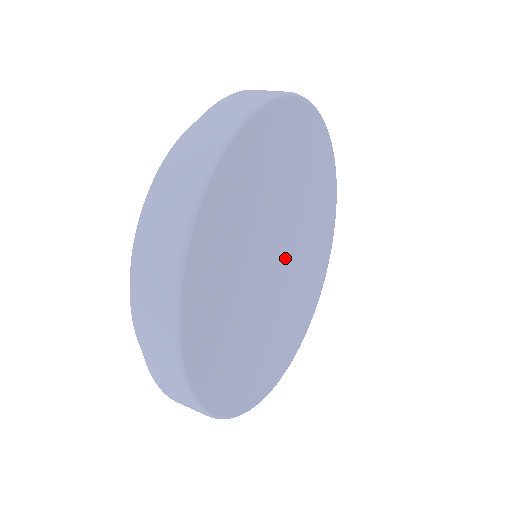
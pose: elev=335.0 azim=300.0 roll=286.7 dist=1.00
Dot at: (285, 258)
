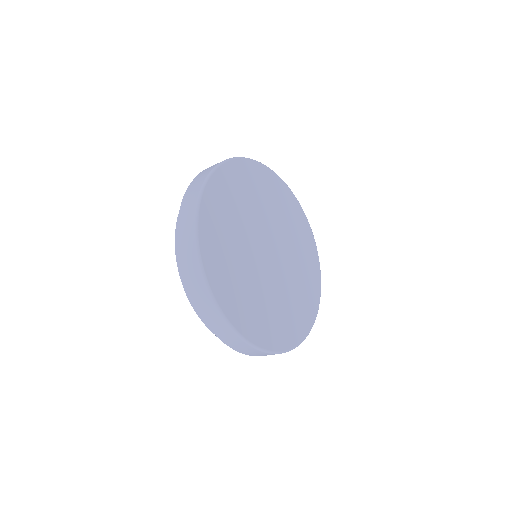
Dot at: (274, 255)
